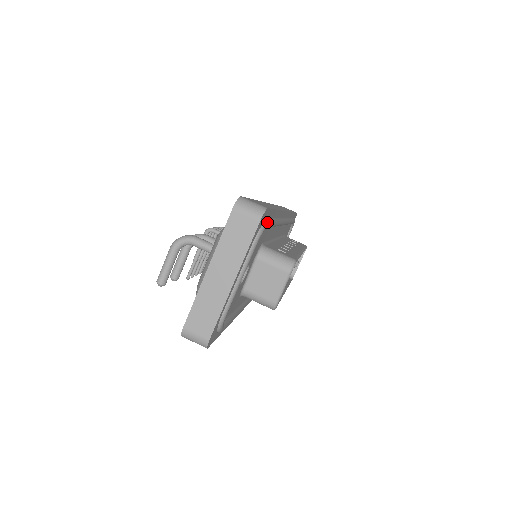
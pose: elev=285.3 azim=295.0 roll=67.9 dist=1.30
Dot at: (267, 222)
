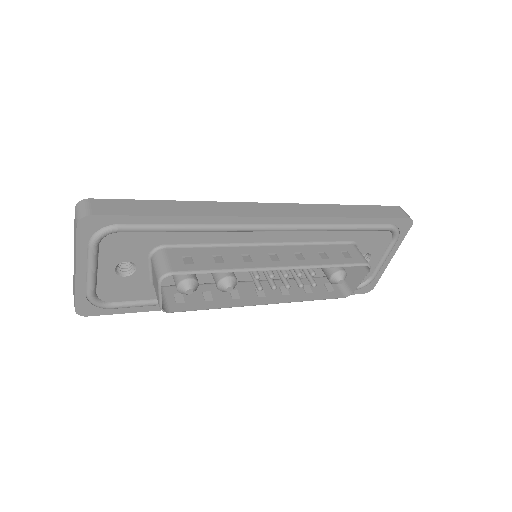
Dot at: (113, 227)
